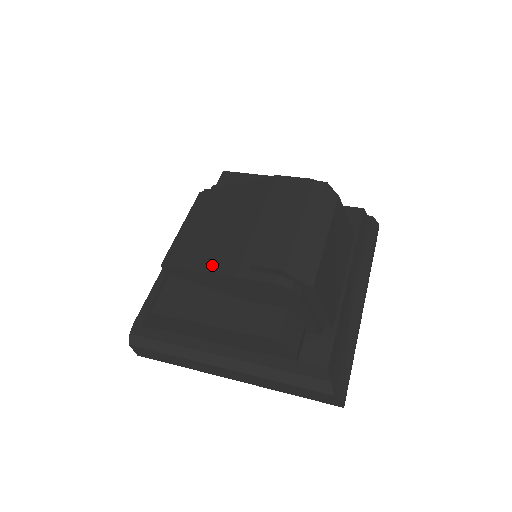
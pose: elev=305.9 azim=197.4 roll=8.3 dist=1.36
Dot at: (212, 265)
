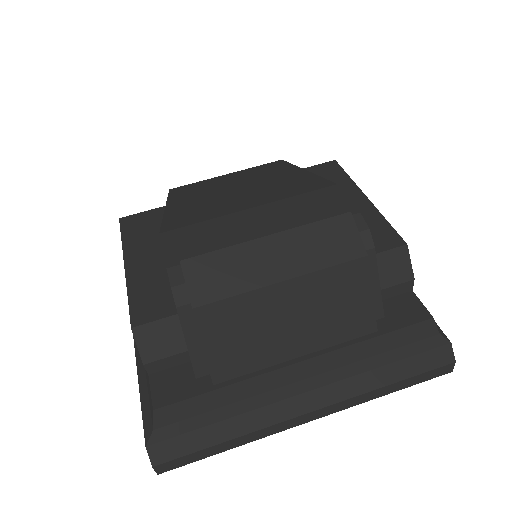
Dot at: (174, 213)
